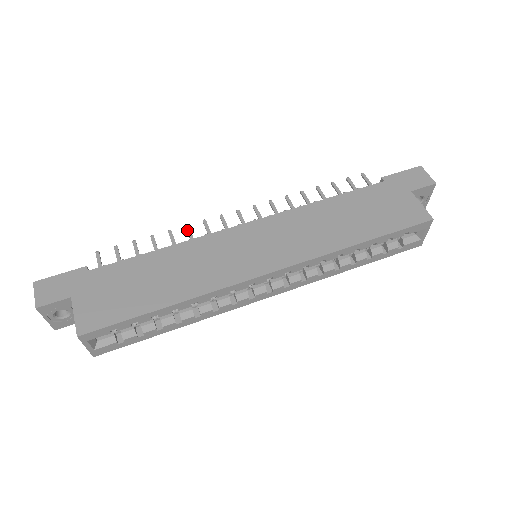
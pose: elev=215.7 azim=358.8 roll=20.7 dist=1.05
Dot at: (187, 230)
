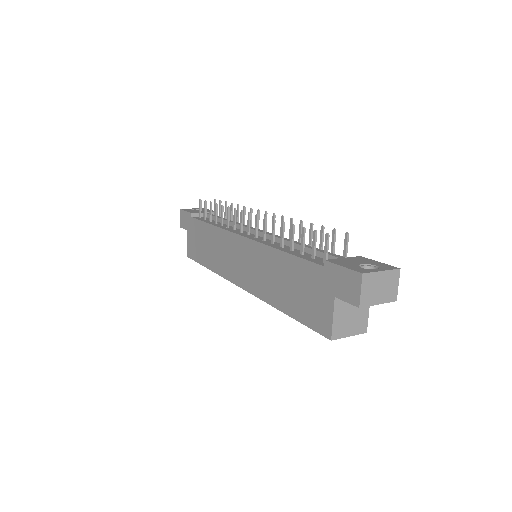
Dot at: (227, 212)
